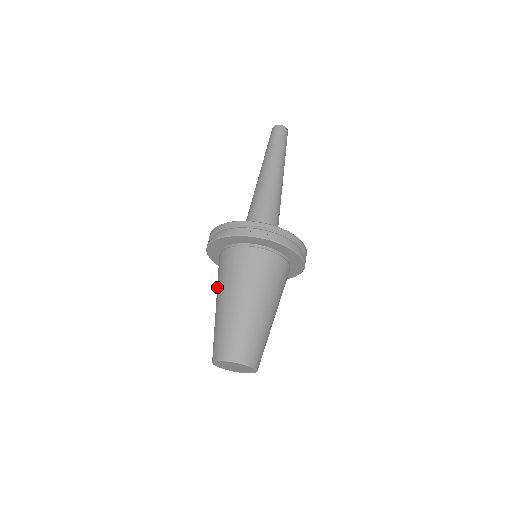
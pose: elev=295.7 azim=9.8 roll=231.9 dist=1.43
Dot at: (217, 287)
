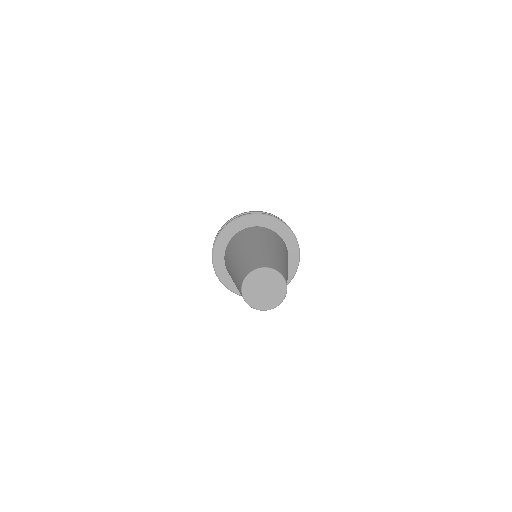
Dot at: (234, 250)
